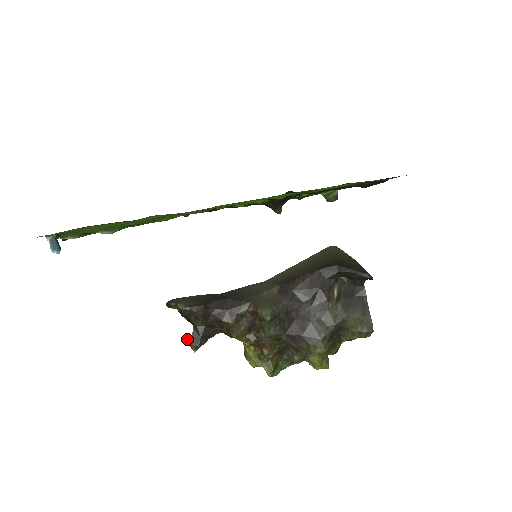
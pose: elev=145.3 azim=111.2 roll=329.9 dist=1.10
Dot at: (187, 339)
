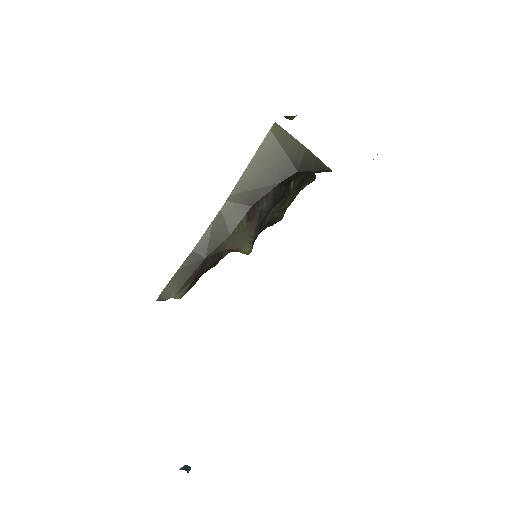
Dot at: occluded
